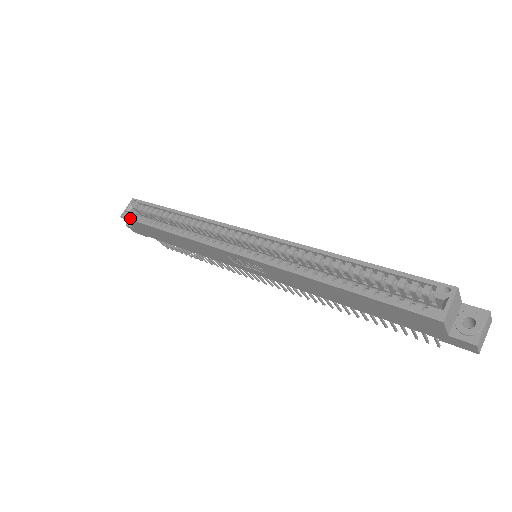
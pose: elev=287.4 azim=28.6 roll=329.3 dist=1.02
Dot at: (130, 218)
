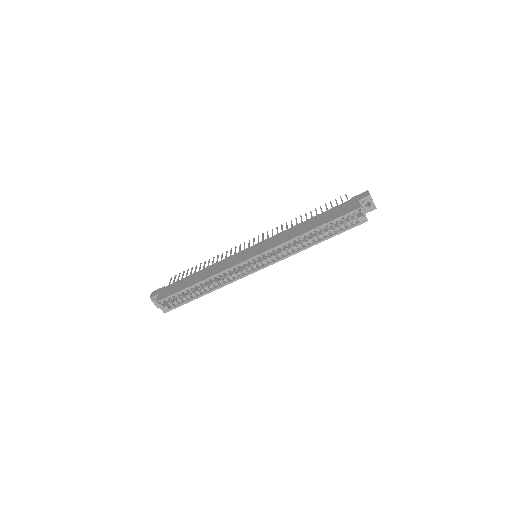
Dot at: occluded
